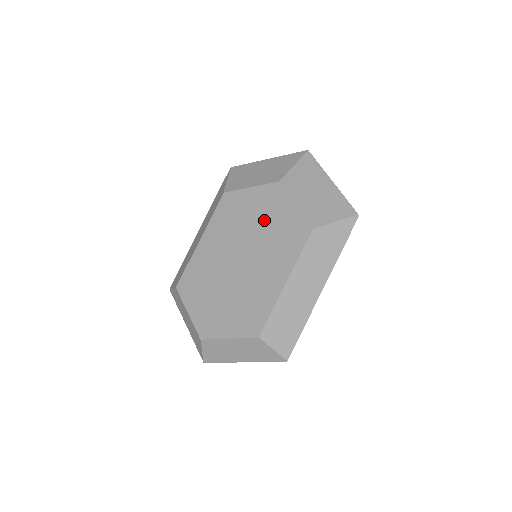
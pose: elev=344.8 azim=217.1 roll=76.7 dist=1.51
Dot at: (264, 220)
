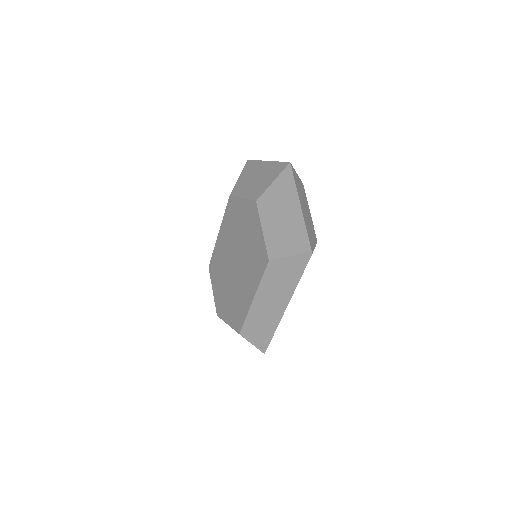
Dot at: (246, 235)
